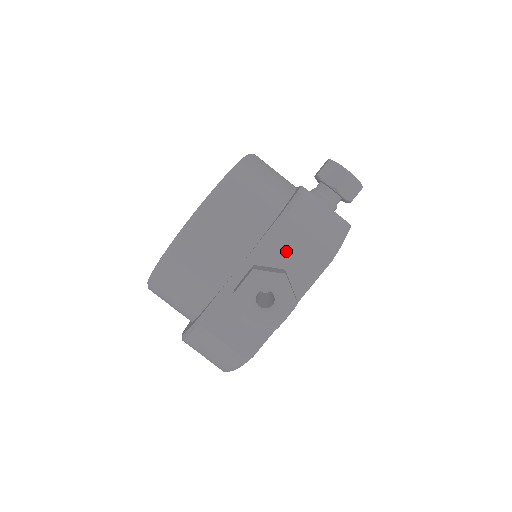
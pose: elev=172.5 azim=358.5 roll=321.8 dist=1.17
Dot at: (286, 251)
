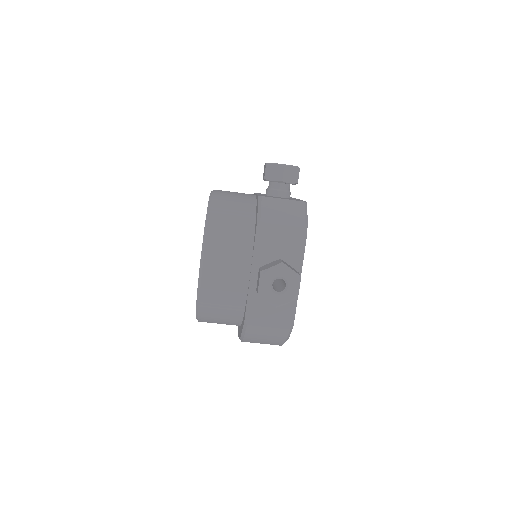
Dot at: (274, 246)
